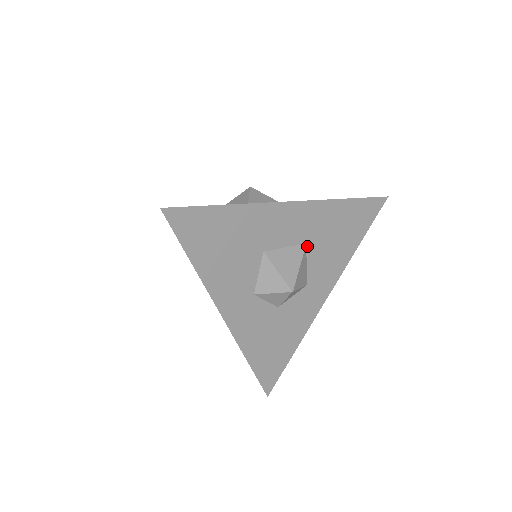
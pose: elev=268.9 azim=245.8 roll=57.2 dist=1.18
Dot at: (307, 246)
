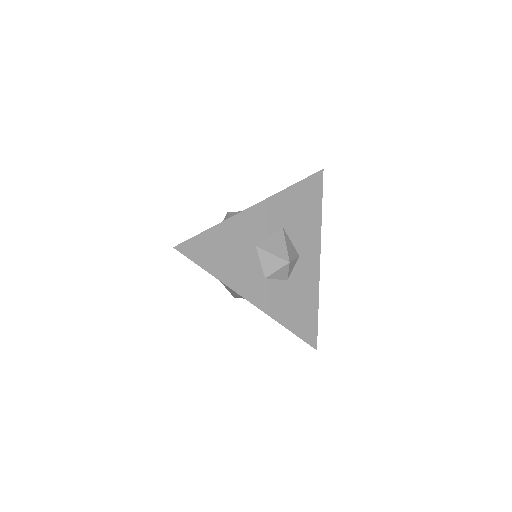
Dot at: (284, 229)
